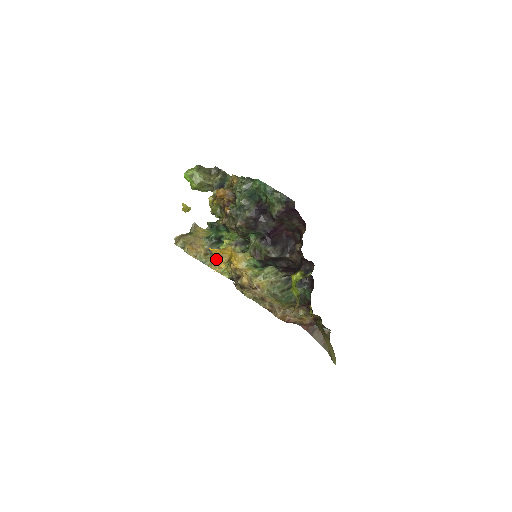
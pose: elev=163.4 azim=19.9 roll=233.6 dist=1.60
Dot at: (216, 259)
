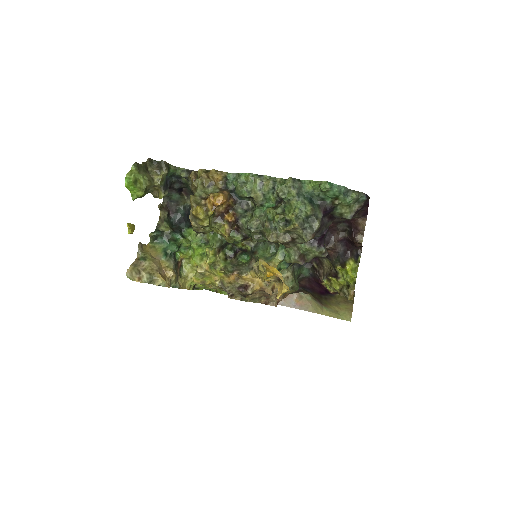
Dot at: (179, 275)
